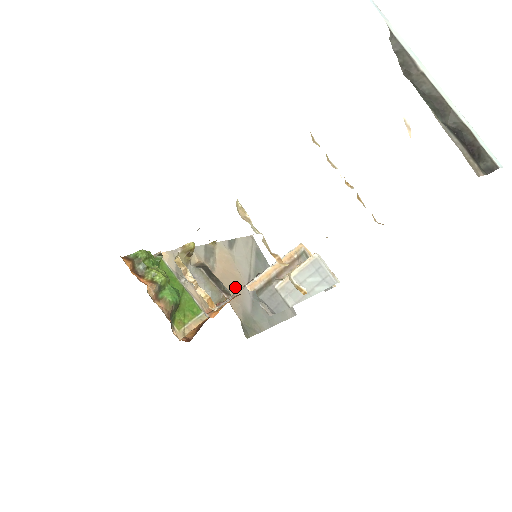
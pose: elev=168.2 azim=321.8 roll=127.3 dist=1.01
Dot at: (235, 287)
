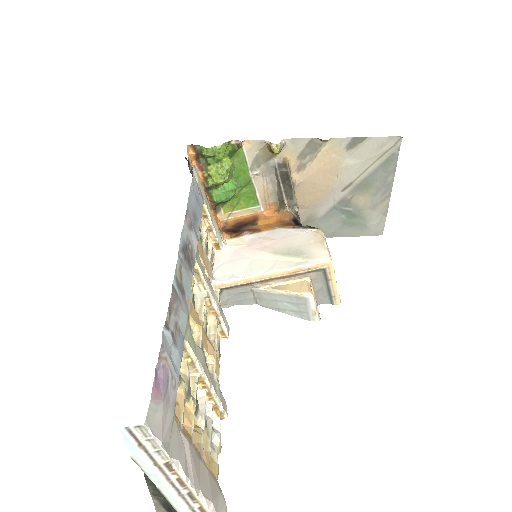
Dot at: (318, 192)
